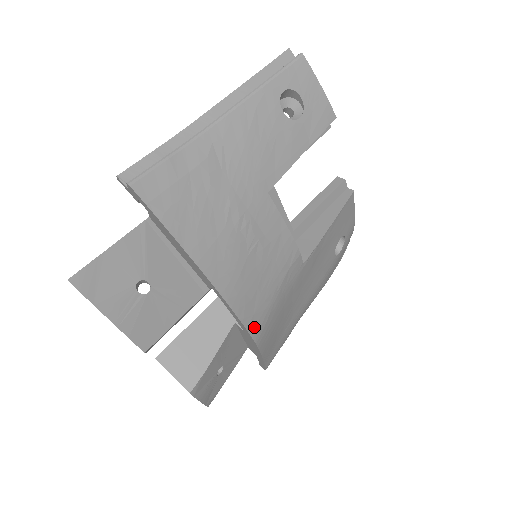
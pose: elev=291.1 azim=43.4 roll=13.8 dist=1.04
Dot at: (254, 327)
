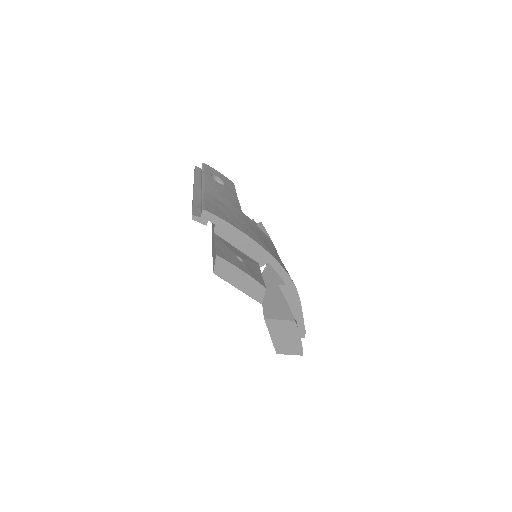
Dot at: (289, 275)
